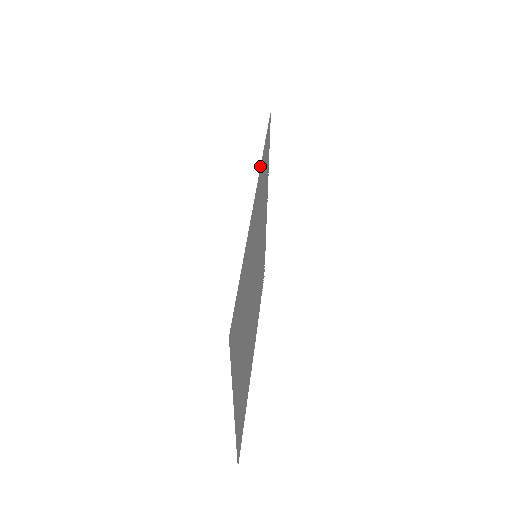
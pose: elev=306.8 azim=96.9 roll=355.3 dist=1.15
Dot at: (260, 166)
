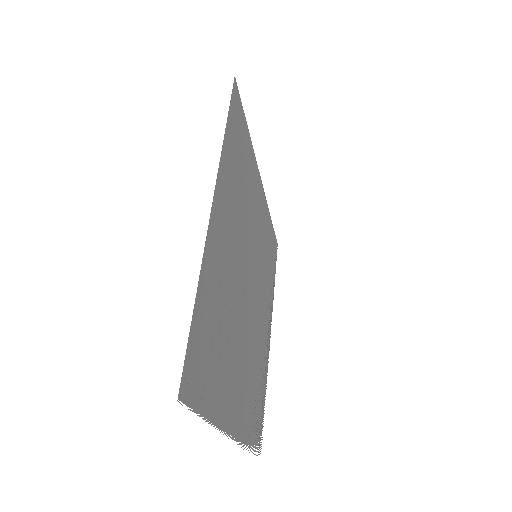
Dot at: (266, 201)
